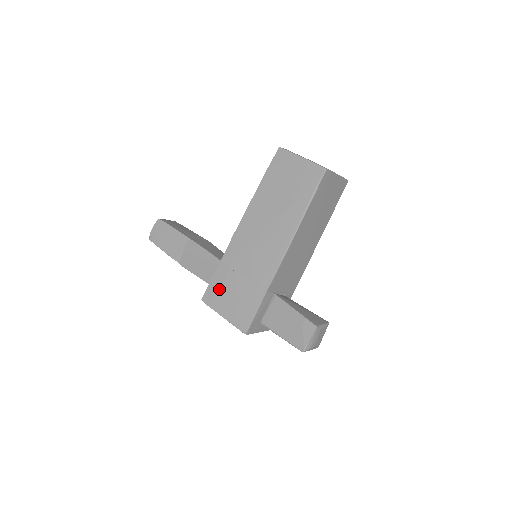
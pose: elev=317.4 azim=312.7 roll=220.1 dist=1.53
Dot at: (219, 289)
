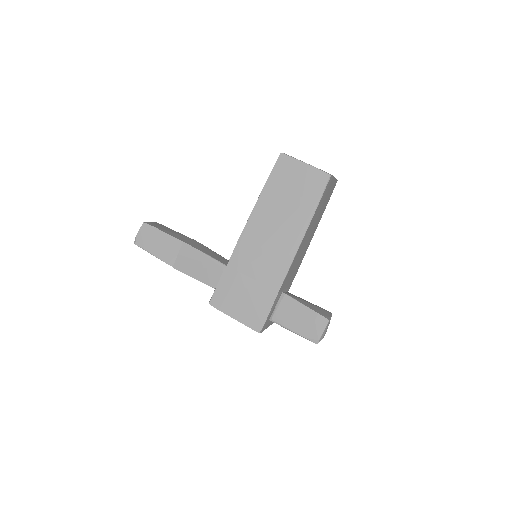
Dot at: (228, 292)
